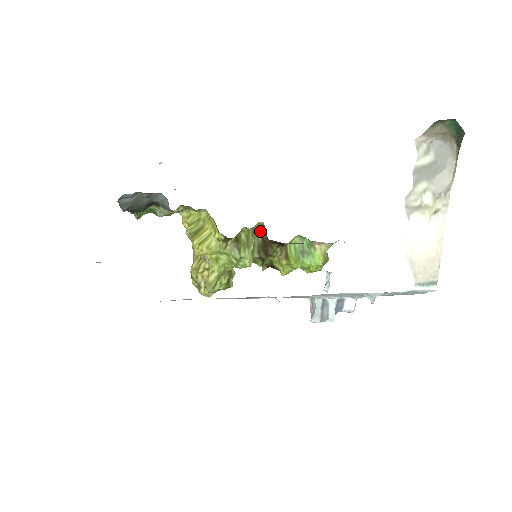
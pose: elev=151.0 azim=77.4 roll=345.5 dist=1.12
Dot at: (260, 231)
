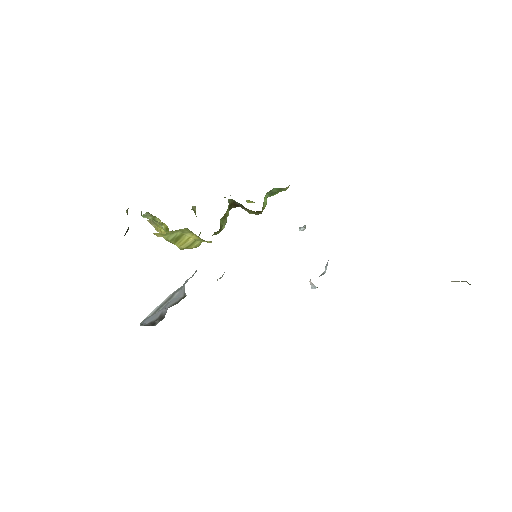
Dot at: (232, 199)
